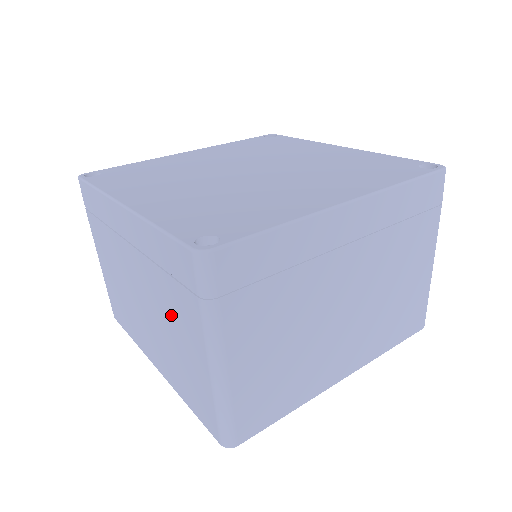
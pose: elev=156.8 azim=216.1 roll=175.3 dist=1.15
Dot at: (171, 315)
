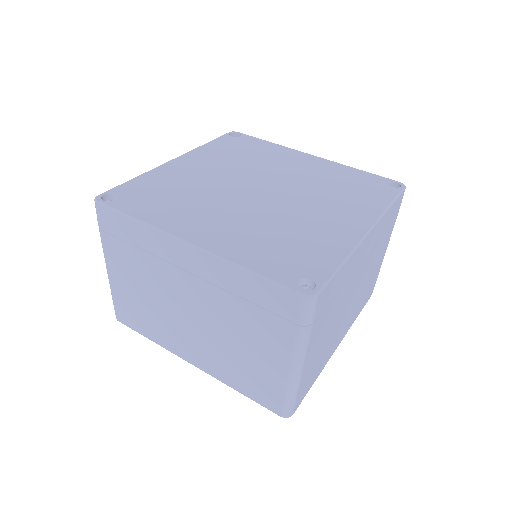
Dot at: (244, 331)
